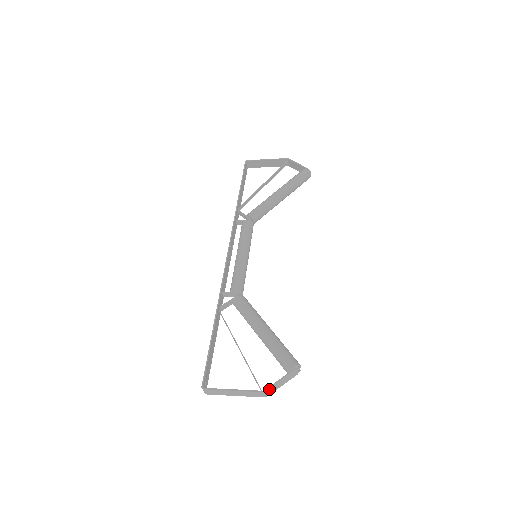
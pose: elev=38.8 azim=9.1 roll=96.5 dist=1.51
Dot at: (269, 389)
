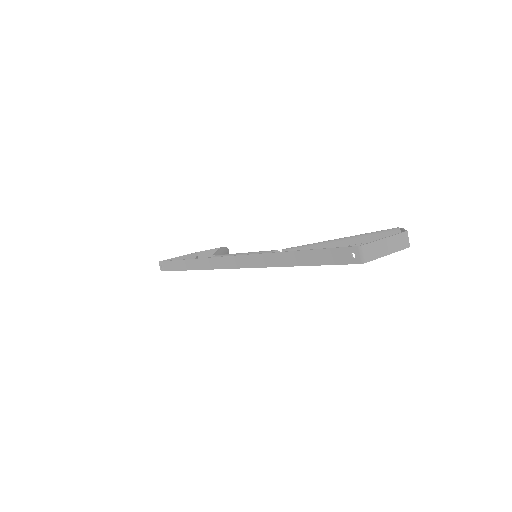
Dot at: occluded
